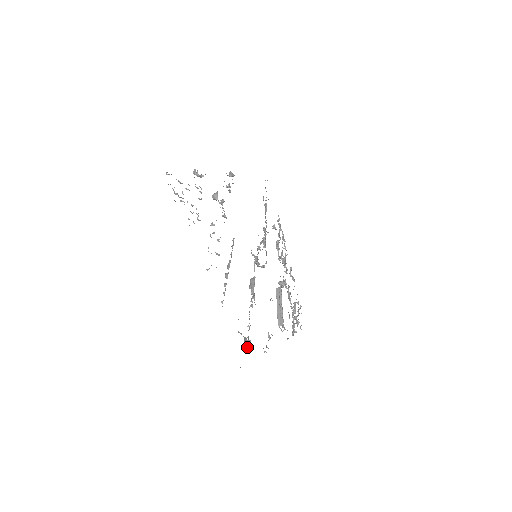
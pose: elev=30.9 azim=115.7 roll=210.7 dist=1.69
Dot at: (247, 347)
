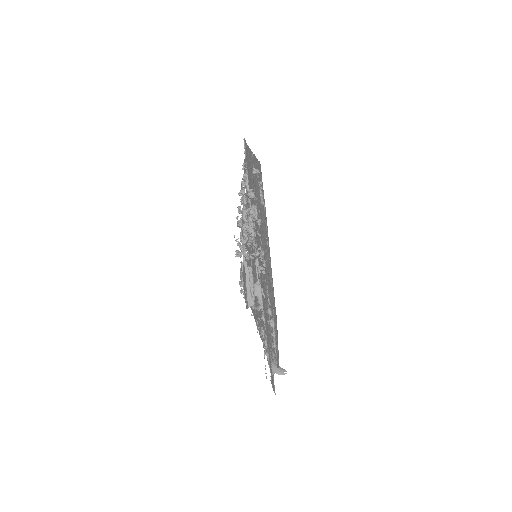
Dot at: (280, 374)
